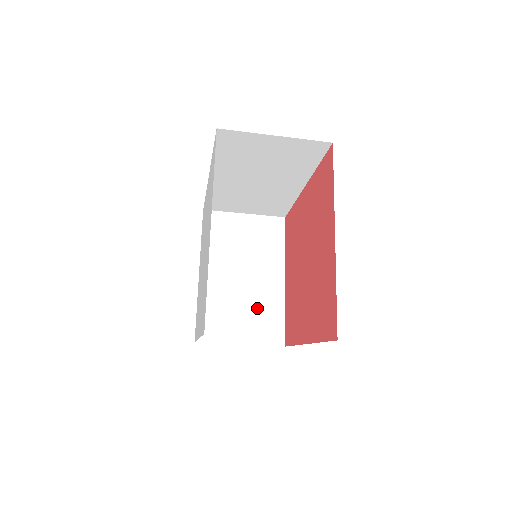
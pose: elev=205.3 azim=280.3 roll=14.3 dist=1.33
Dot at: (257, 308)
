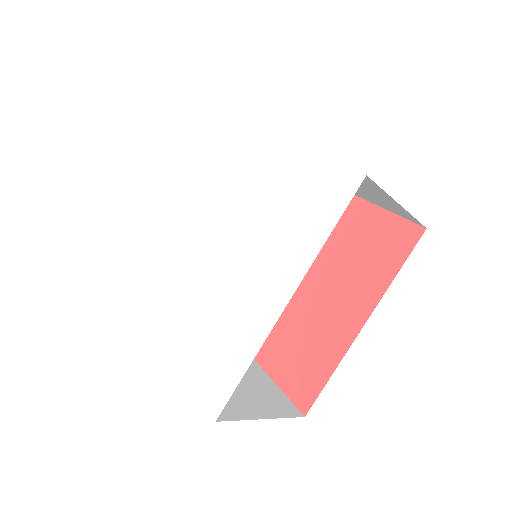
Dot at: occluded
